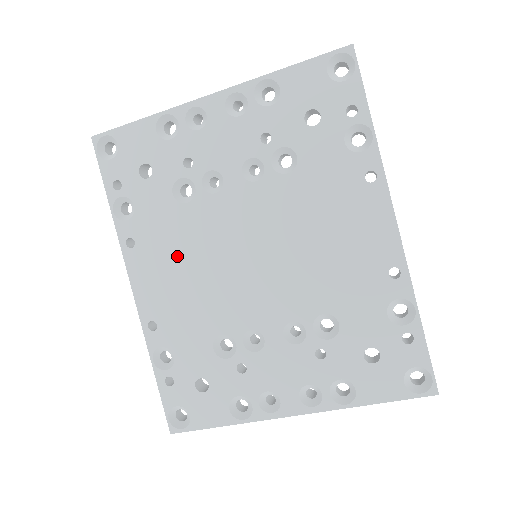
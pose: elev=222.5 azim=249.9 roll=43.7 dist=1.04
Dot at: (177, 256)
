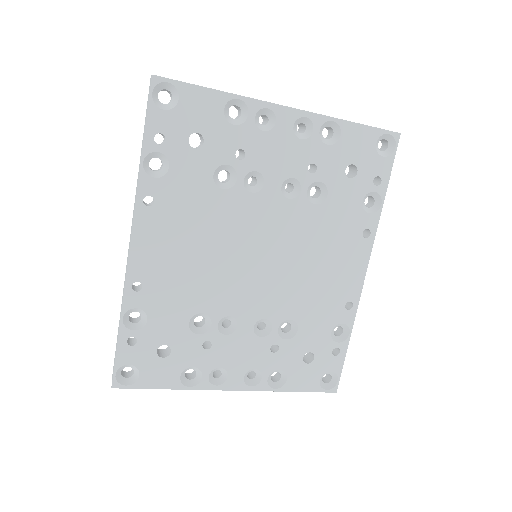
Dot at: (192, 232)
